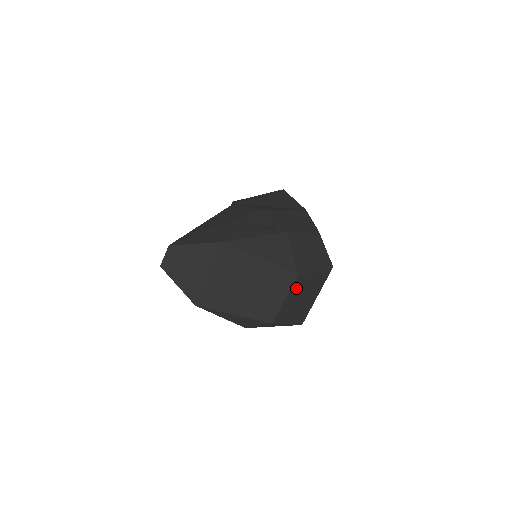
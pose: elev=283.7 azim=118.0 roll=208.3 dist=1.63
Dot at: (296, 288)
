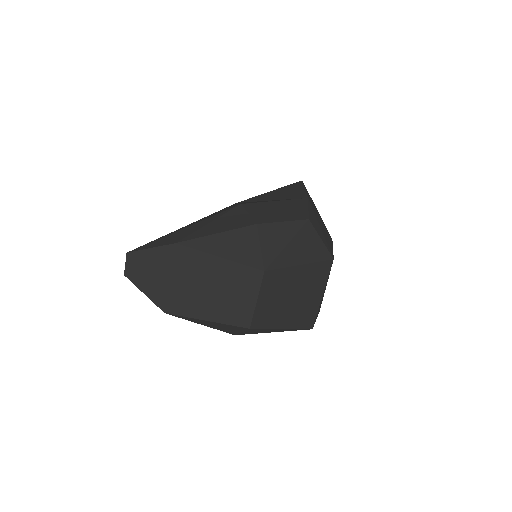
Dot at: (271, 287)
